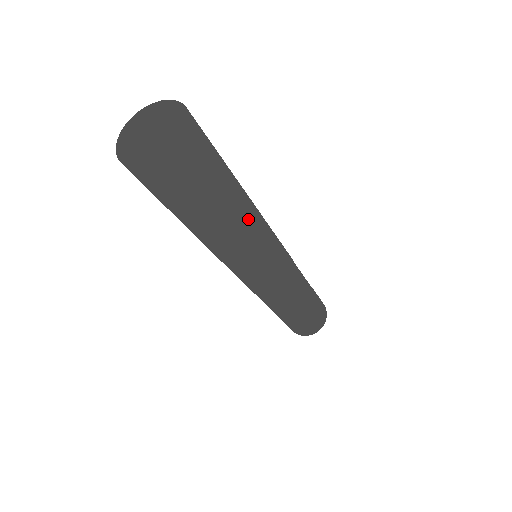
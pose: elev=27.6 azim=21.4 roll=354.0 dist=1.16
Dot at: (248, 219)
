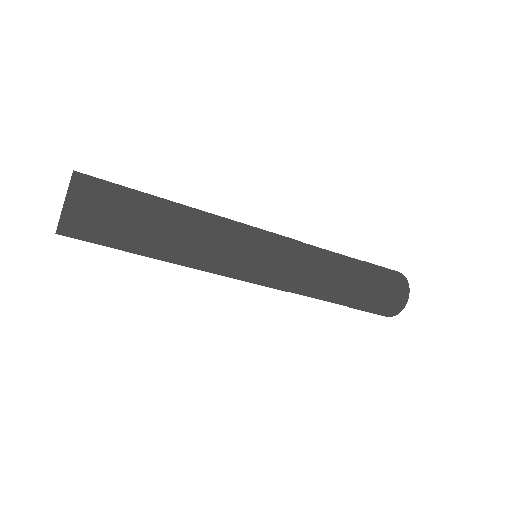
Dot at: (191, 217)
